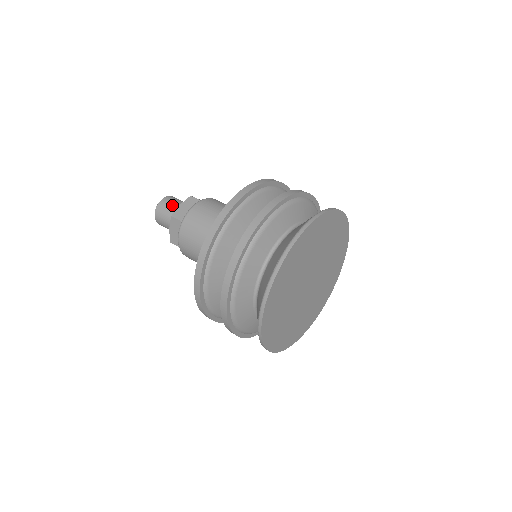
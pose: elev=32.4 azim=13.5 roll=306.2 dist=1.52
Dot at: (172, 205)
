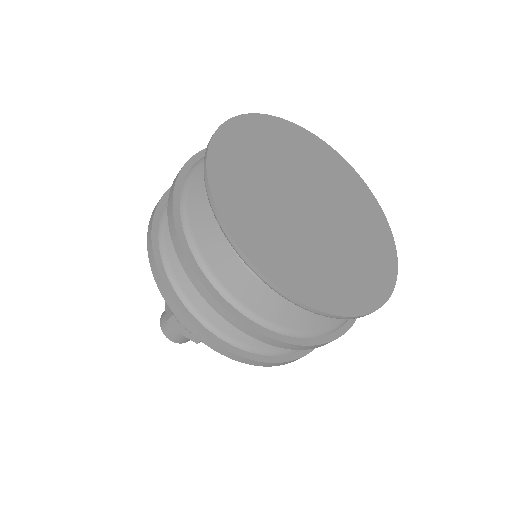
Dot at: occluded
